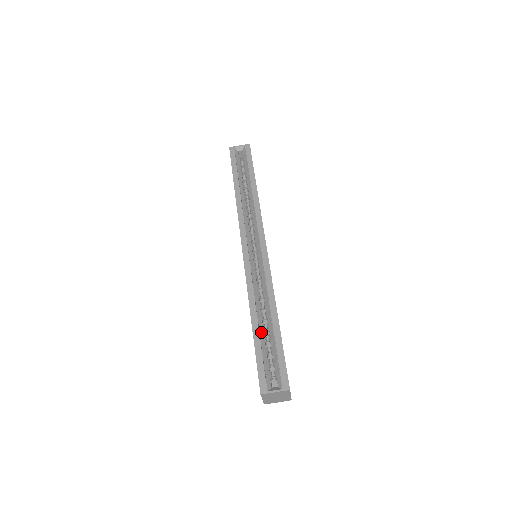
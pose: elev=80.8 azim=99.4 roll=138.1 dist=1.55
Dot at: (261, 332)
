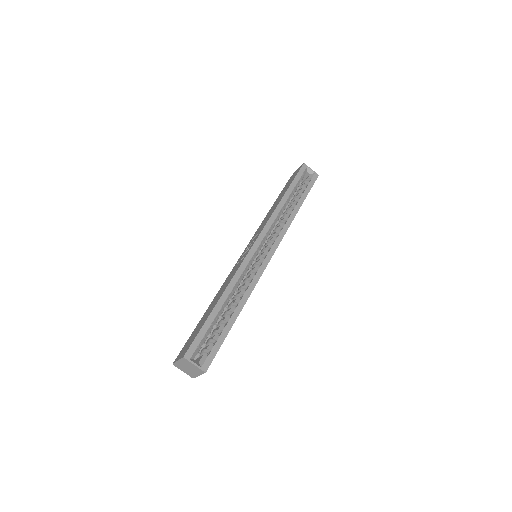
Dot at: (219, 314)
